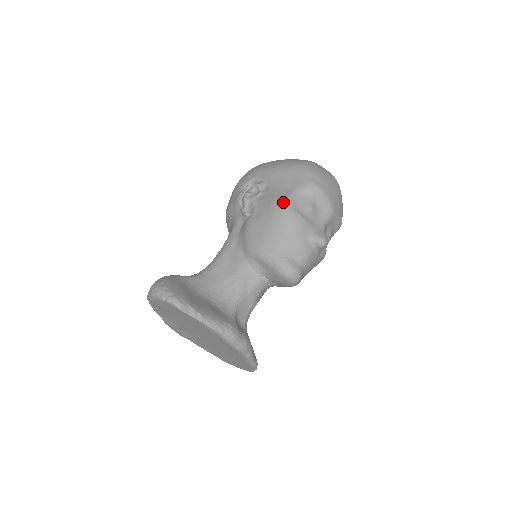
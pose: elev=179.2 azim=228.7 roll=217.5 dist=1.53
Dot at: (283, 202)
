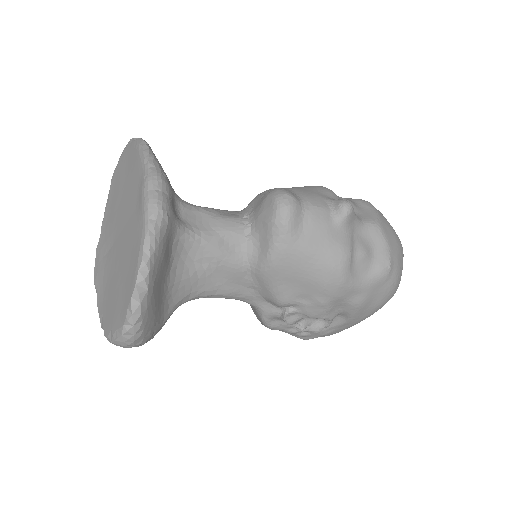
Dot at: occluded
